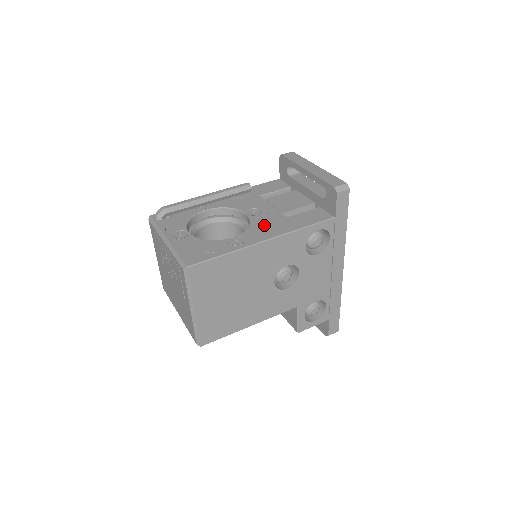
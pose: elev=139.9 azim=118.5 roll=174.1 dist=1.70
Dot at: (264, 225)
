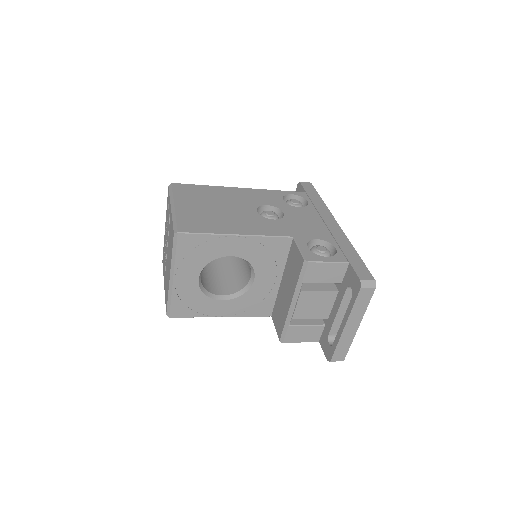
Dot at: occluded
